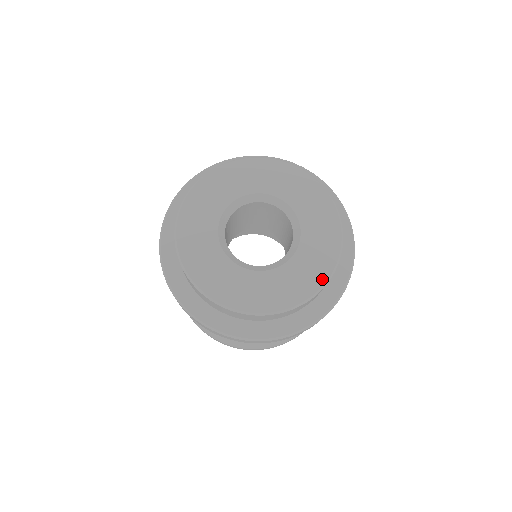
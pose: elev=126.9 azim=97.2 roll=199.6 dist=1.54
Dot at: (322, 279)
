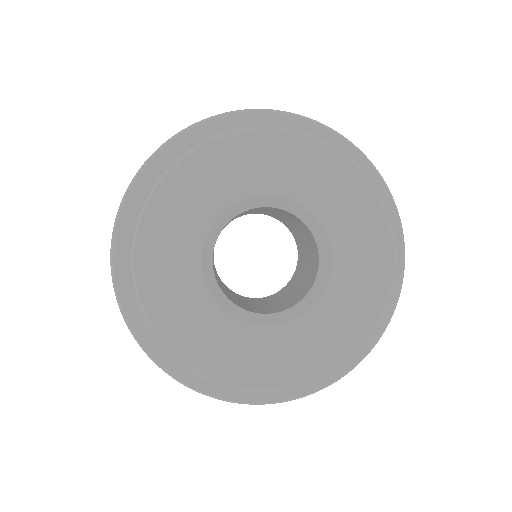
Dot at: (355, 343)
